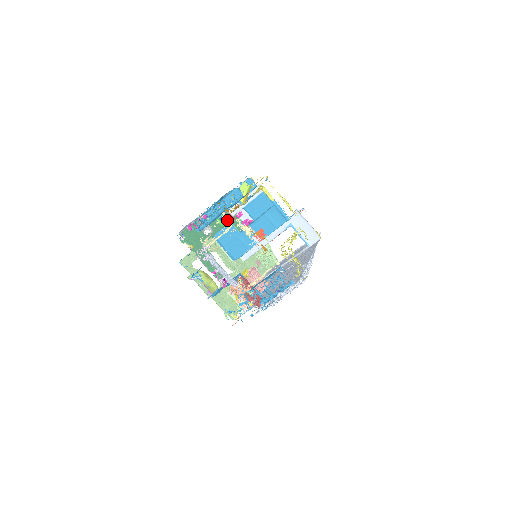
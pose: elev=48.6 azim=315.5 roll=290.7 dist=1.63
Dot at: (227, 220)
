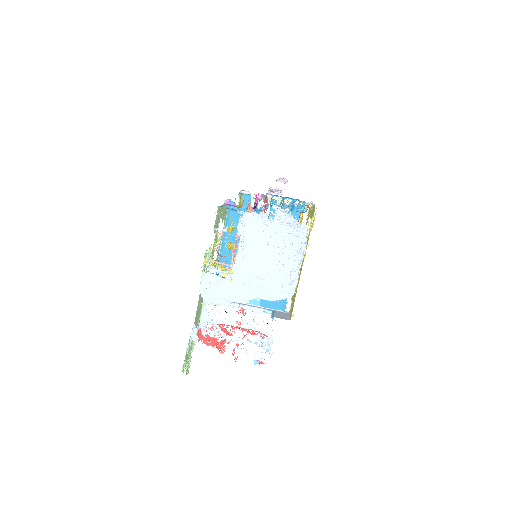
Dot at: occluded
